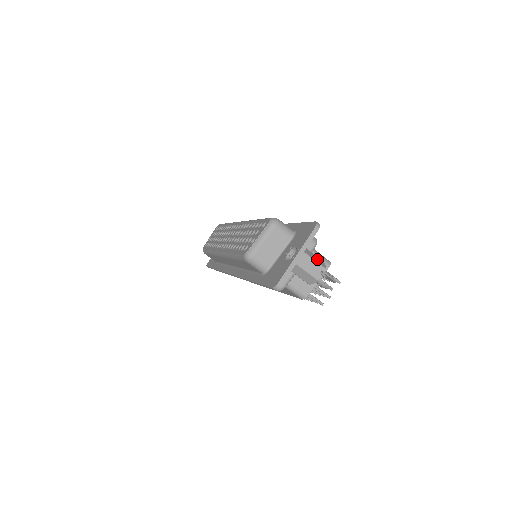
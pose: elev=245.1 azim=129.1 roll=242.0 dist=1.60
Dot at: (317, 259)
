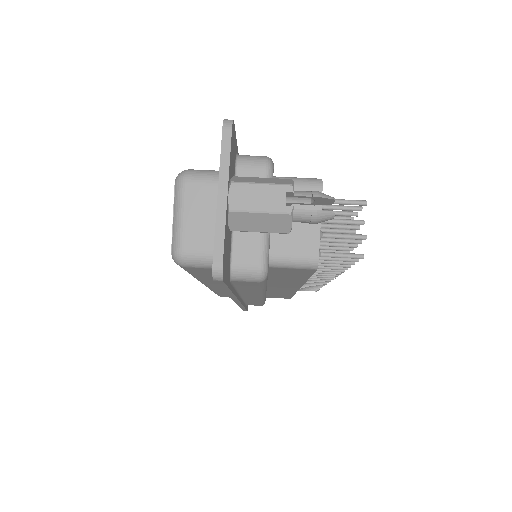
Dot at: (269, 180)
